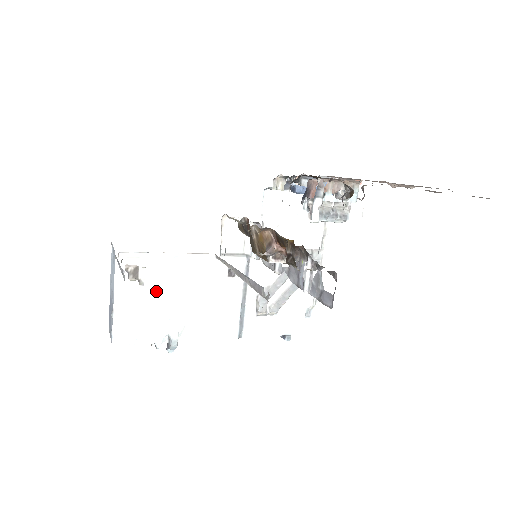
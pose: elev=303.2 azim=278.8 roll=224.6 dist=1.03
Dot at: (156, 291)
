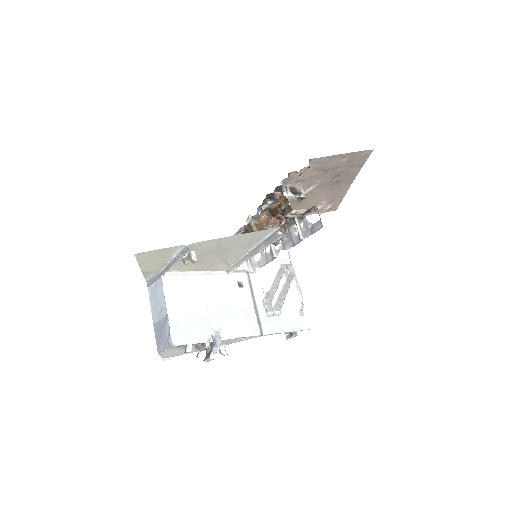
Dot at: (194, 300)
